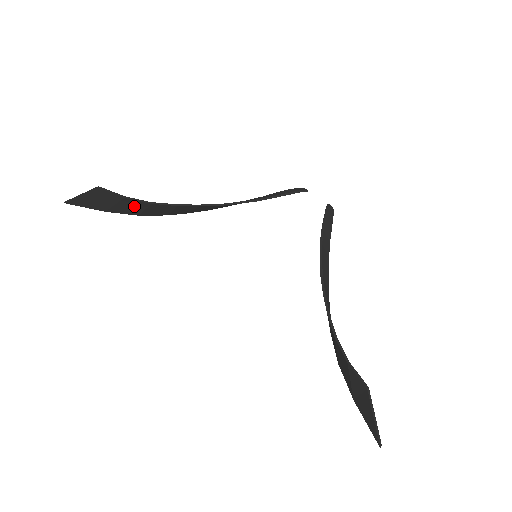
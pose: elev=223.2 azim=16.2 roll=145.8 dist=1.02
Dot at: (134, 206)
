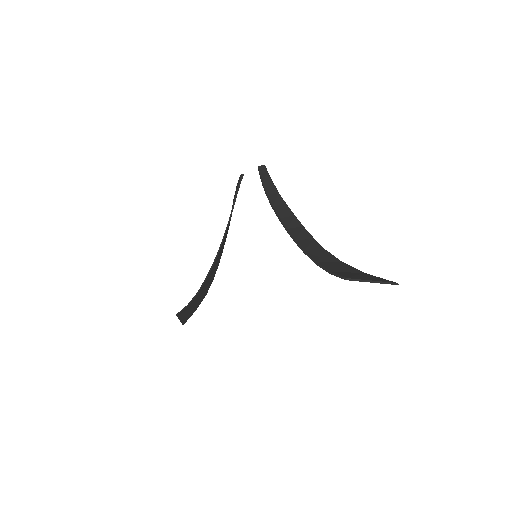
Dot at: (197, 300)
